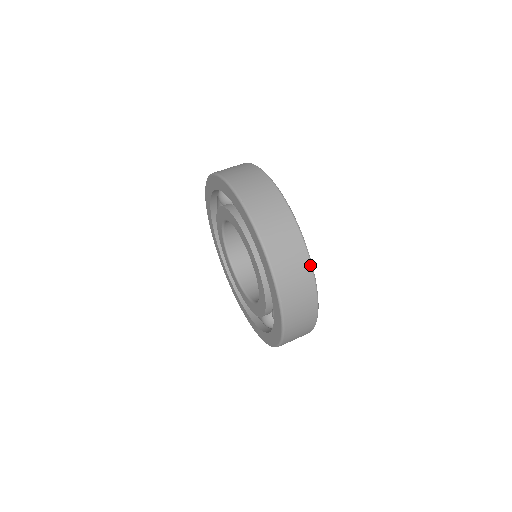
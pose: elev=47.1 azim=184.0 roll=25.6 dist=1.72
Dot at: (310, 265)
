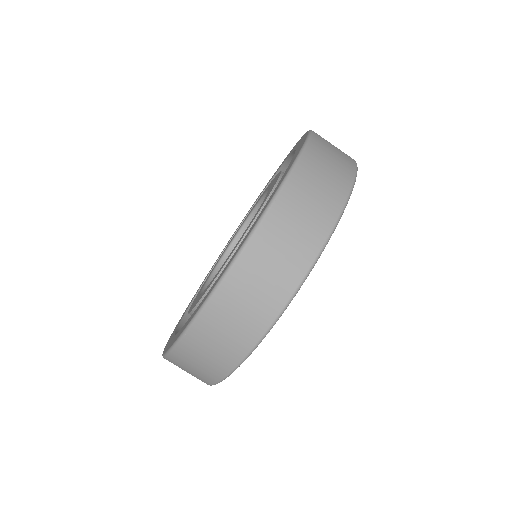
Dot at: (244, 356)
